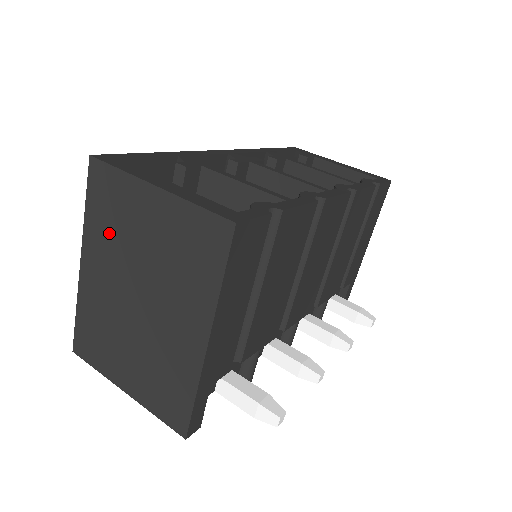
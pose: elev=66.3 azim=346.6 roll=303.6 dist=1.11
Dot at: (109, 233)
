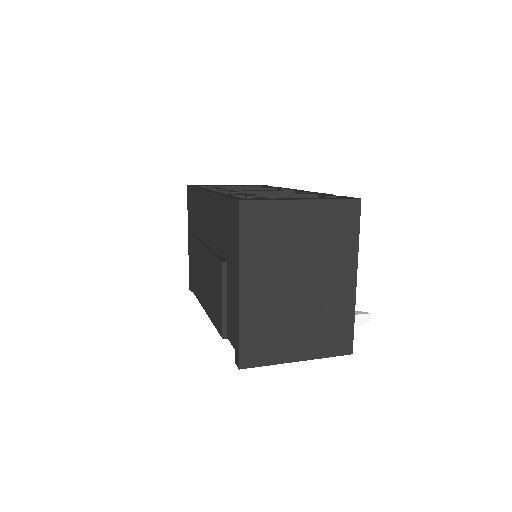
Dot at: (267, 250)
